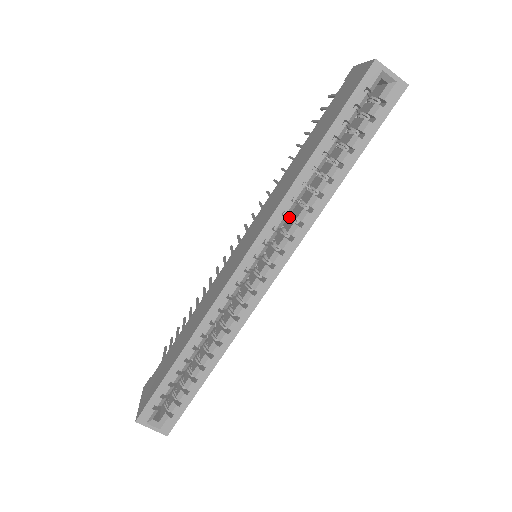
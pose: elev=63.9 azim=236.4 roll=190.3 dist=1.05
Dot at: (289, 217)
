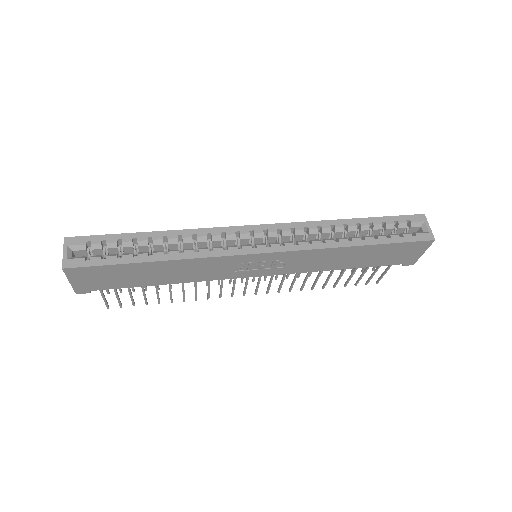
Dot at: occluded
